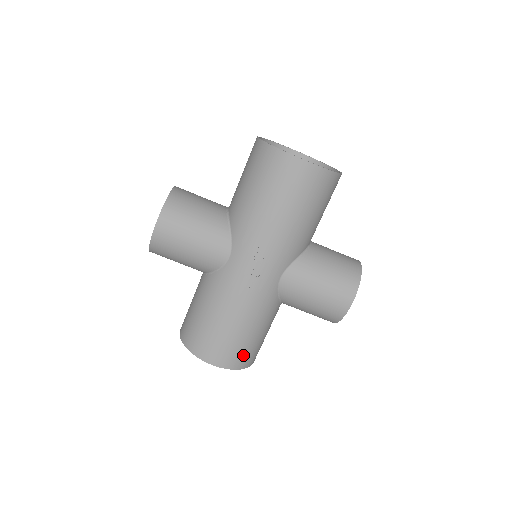
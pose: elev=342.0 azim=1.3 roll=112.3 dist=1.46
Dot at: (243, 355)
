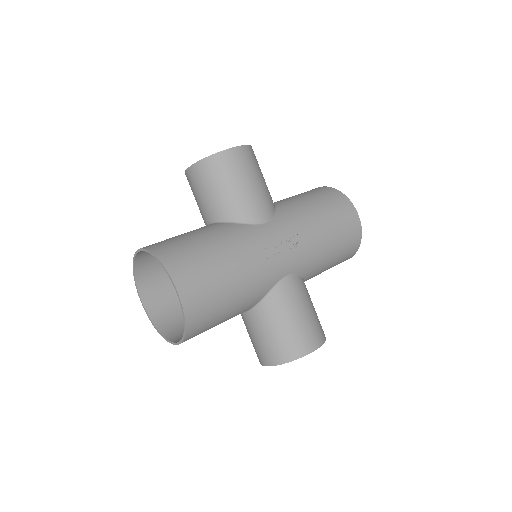
Dot at: (204, 312)
